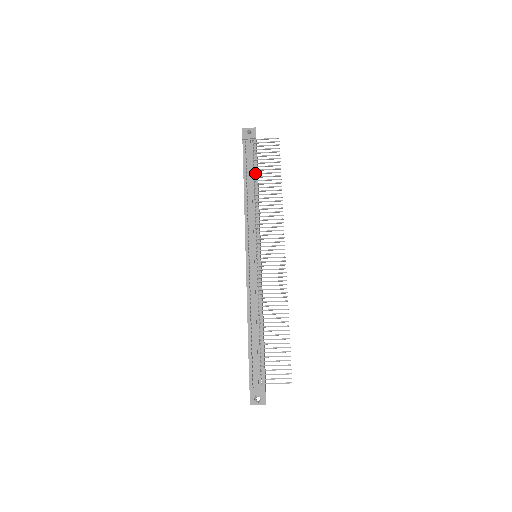
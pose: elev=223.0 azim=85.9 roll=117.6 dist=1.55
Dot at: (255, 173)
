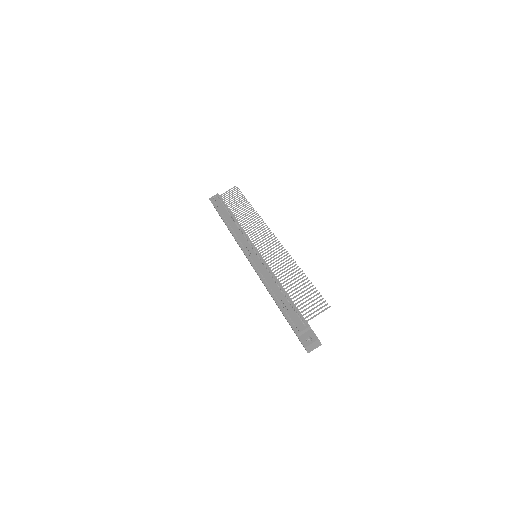
Dot at: occluded
